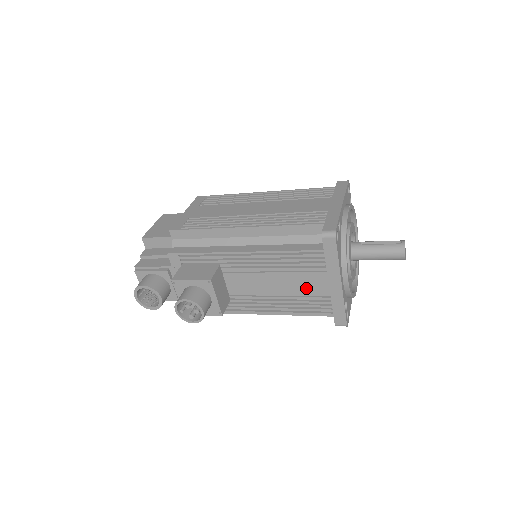
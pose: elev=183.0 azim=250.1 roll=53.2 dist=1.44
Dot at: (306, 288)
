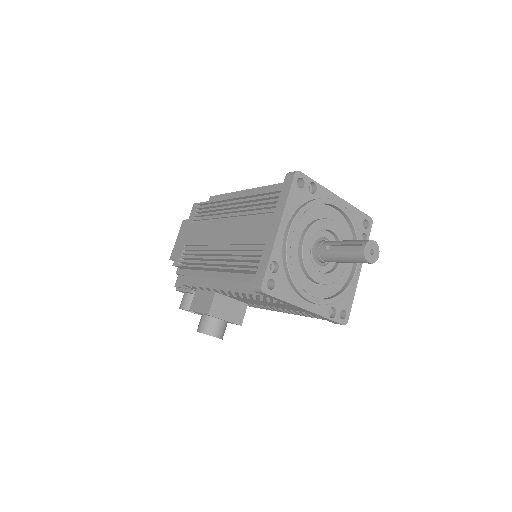
Dot at: (285, 308)
